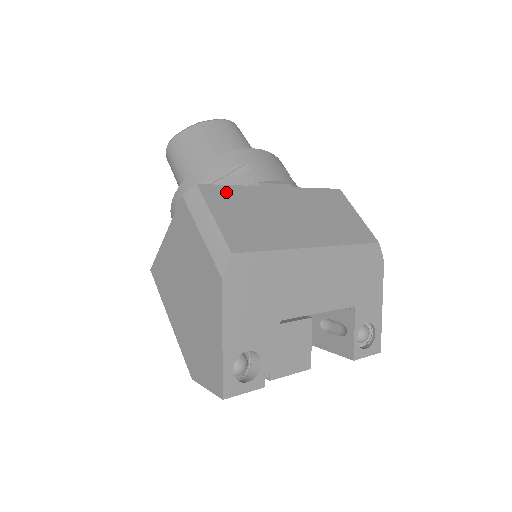
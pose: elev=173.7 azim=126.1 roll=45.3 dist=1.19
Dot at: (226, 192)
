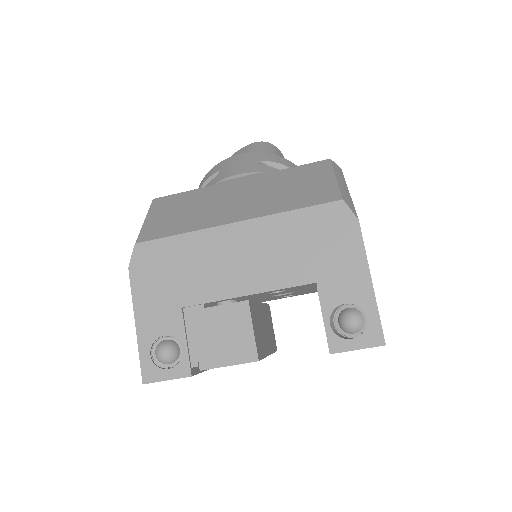
Dot at: (176, 198)
